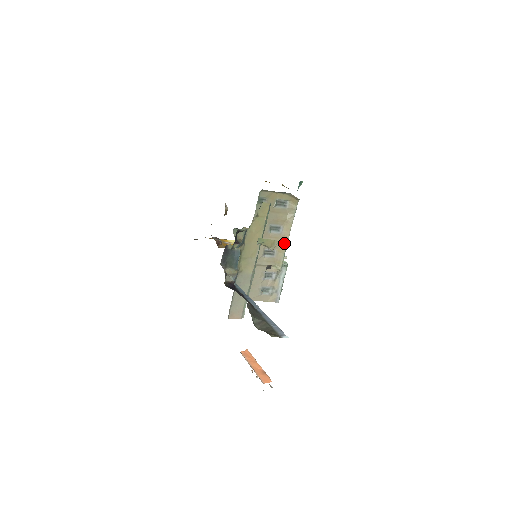
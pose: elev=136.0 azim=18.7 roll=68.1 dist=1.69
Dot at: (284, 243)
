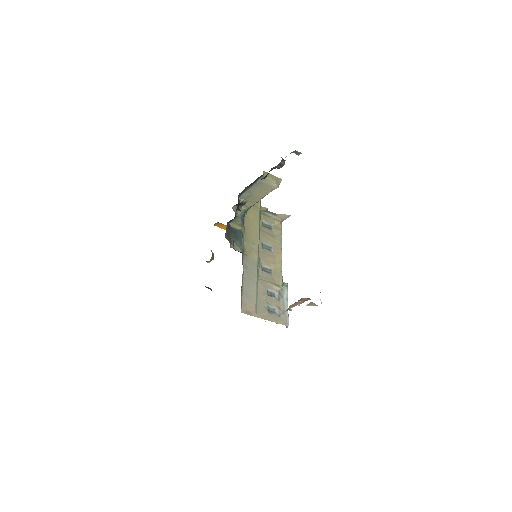
Dot at: (278, 261)
